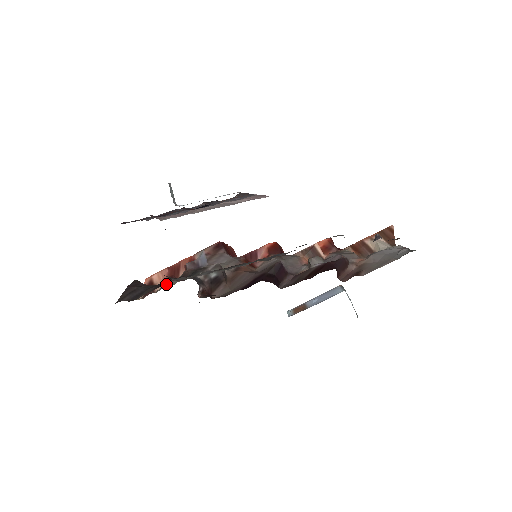
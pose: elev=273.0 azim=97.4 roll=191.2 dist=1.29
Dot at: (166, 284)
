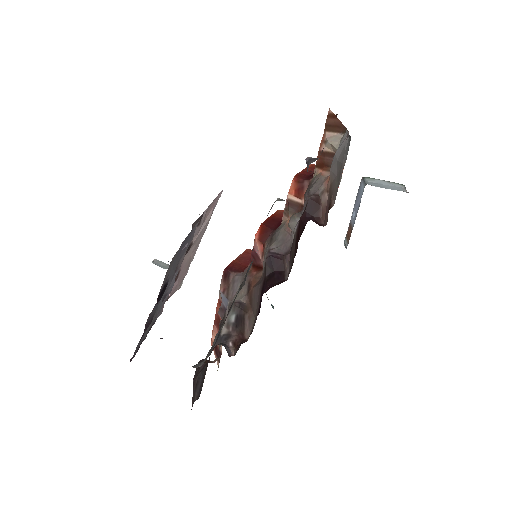
Dot at: occluded
